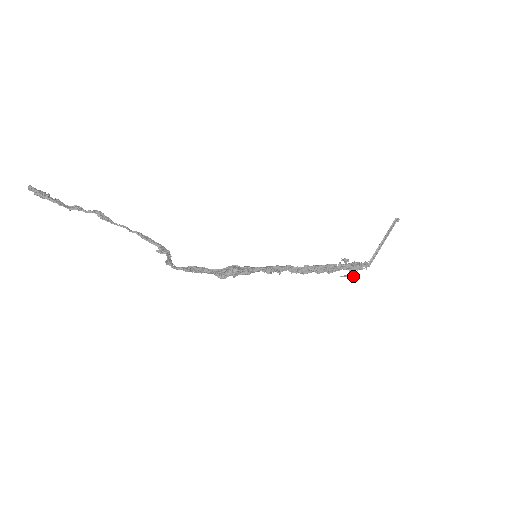
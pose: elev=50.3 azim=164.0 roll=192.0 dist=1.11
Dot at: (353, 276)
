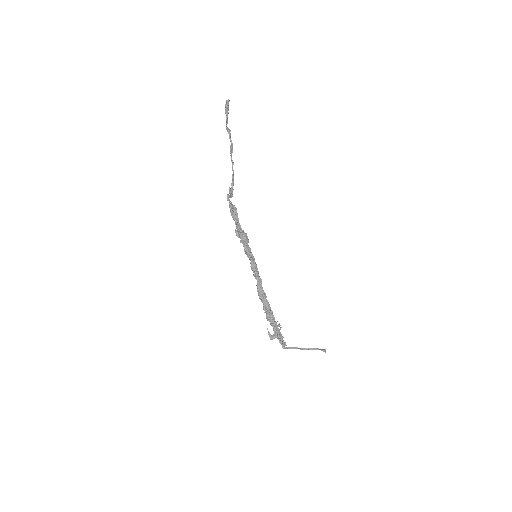
Dot at: (272, 339)
